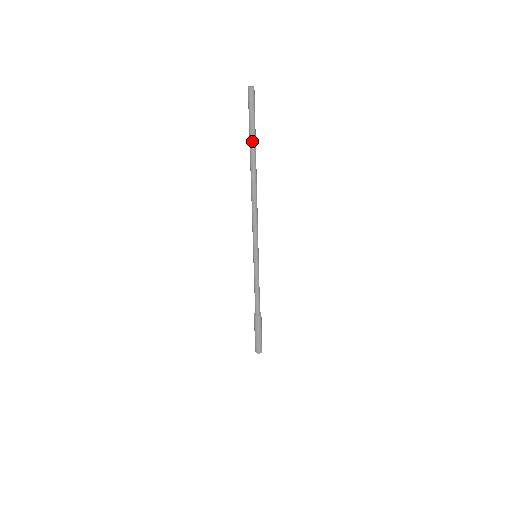
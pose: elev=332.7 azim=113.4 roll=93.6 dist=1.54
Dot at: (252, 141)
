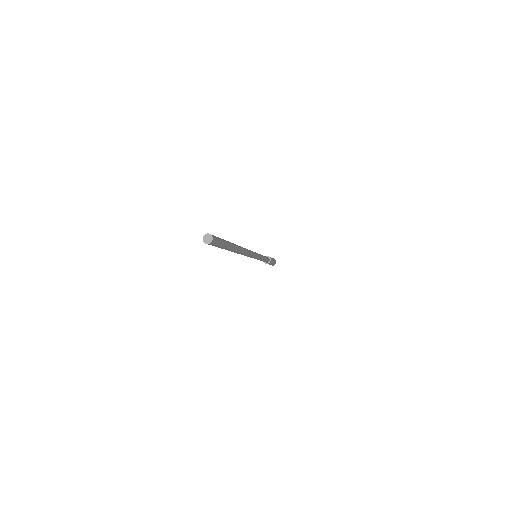
Dot at: occluded
